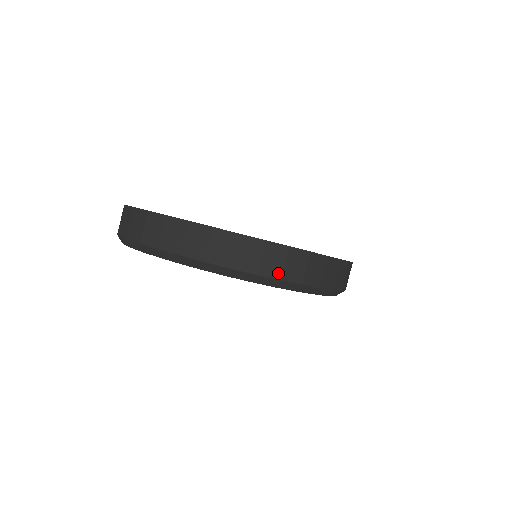
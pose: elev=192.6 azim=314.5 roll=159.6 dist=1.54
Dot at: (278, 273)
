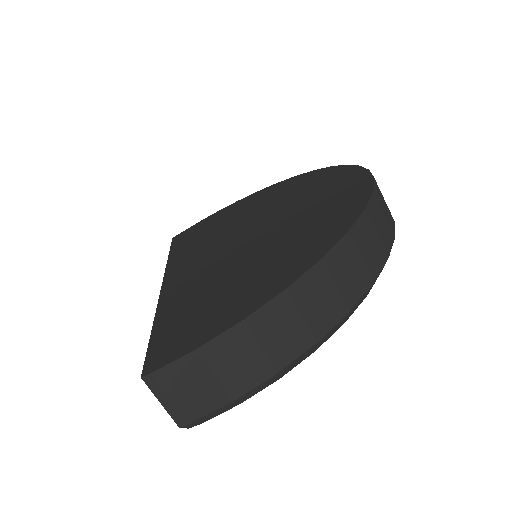
Dot at: (391, 216)
